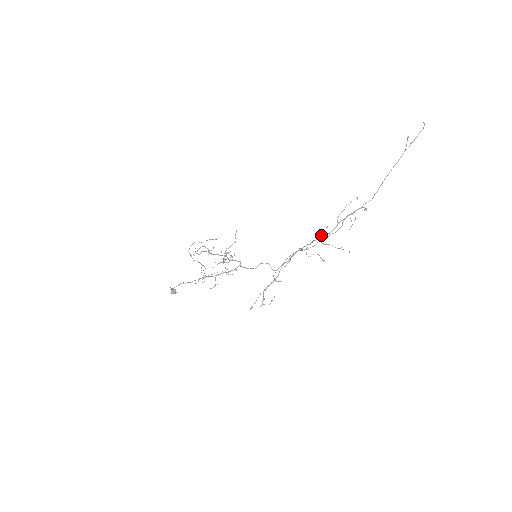
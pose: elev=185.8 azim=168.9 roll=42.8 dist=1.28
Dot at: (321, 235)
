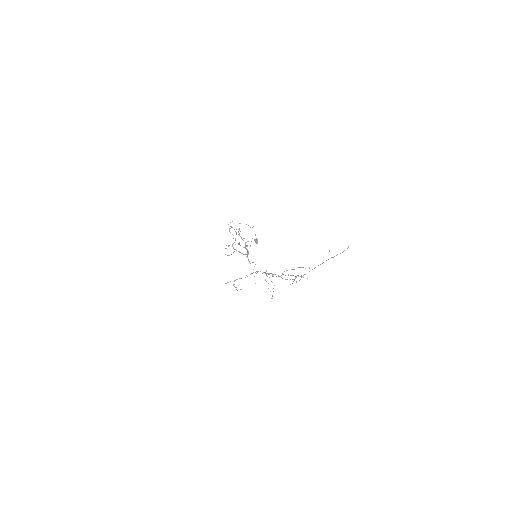
Dot at: occluded
